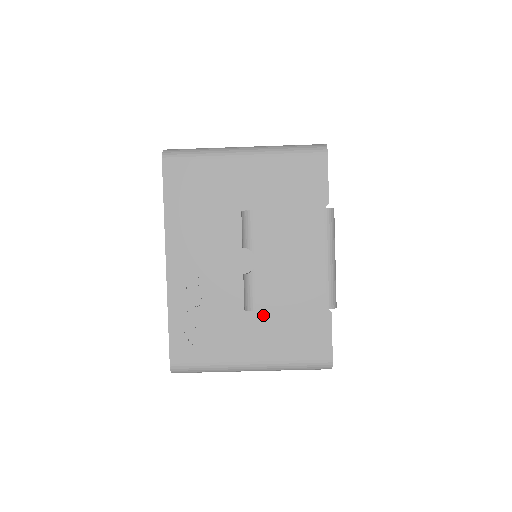
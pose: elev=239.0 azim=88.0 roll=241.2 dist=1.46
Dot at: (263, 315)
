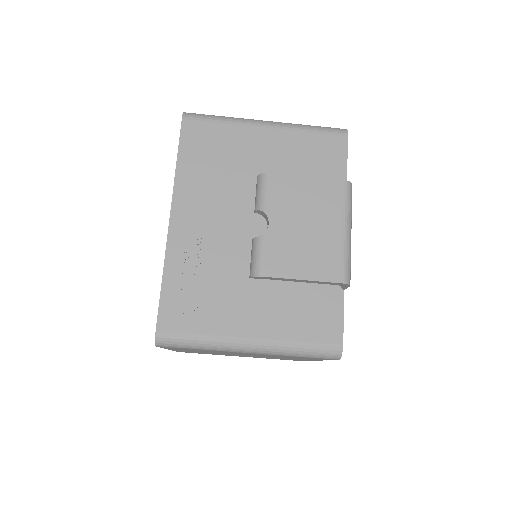
Dot at: (269, 286)
